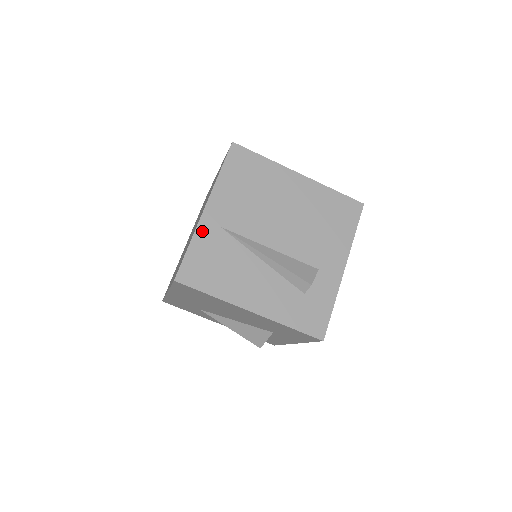
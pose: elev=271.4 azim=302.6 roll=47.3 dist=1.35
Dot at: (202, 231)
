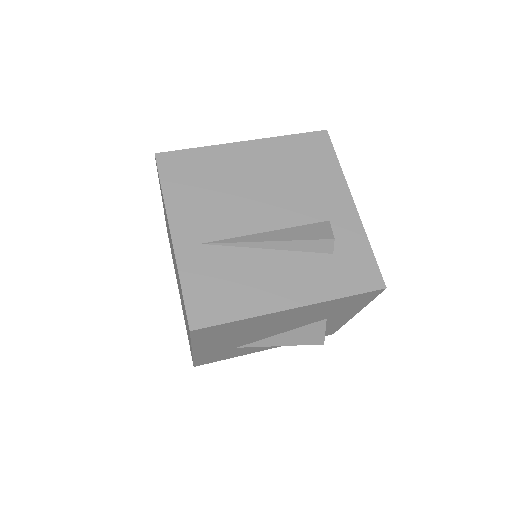
Dot at: (184, 261)
